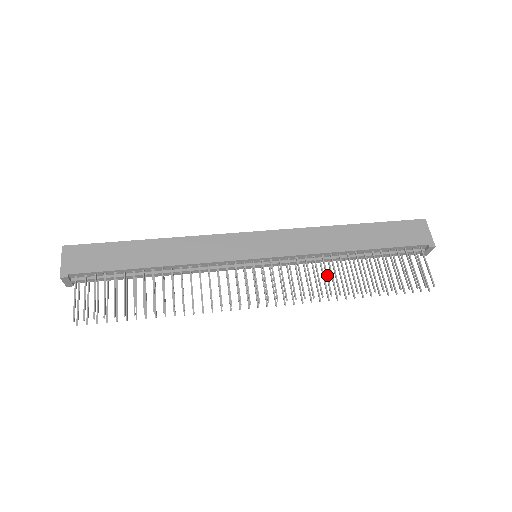
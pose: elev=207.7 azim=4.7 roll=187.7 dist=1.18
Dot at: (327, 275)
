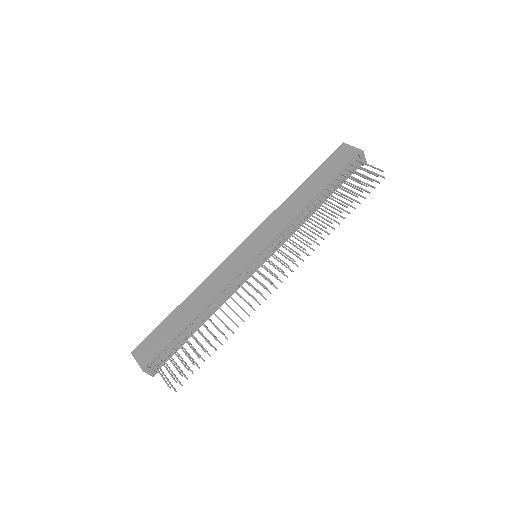
Dot at: (308, 226)
